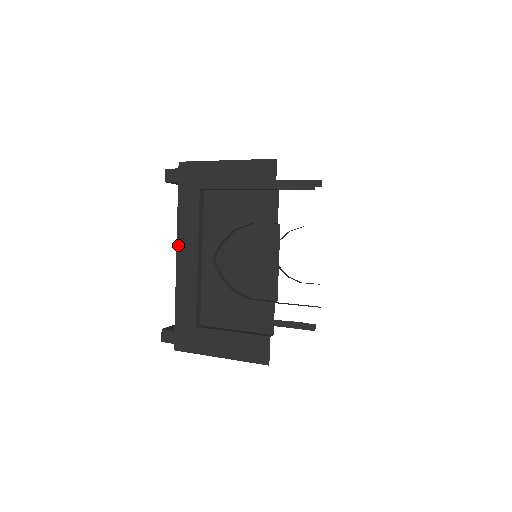
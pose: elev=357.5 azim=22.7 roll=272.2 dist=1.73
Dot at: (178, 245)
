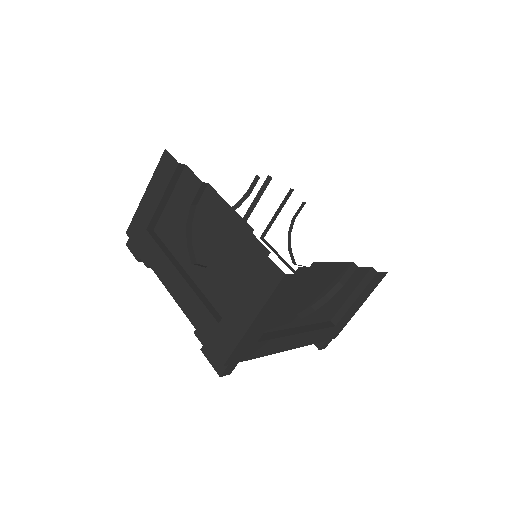
Dot at: (282, 351)
